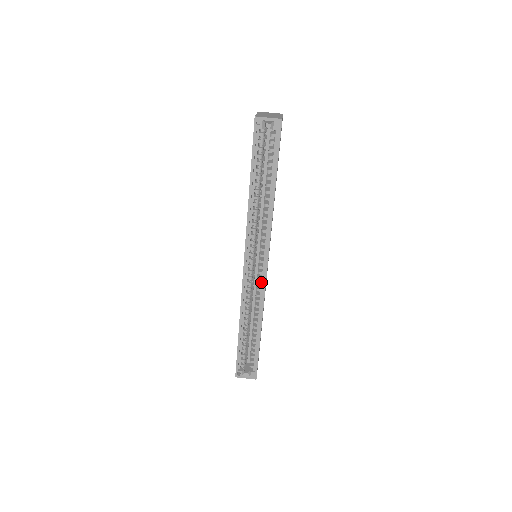
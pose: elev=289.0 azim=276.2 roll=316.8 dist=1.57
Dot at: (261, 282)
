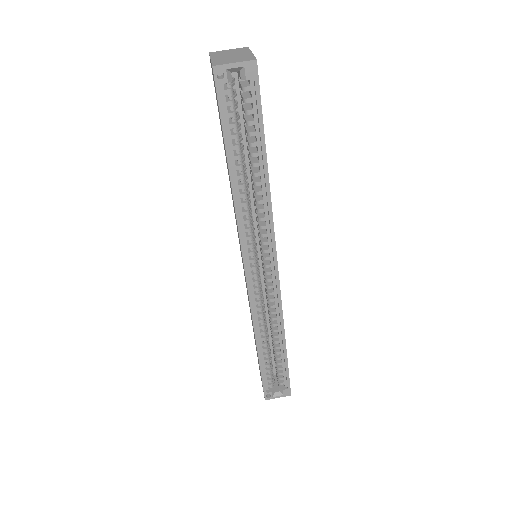
Dot at: (273, 290)
